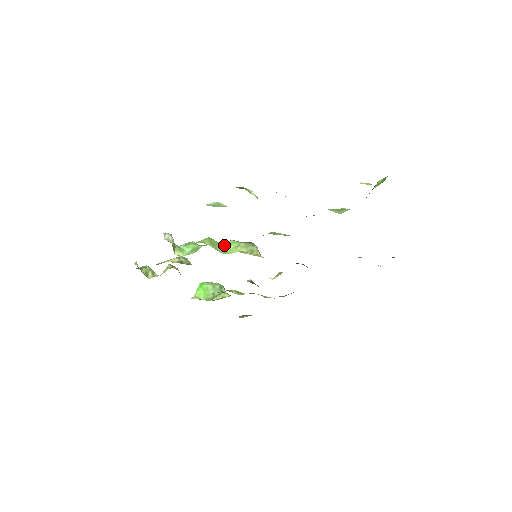
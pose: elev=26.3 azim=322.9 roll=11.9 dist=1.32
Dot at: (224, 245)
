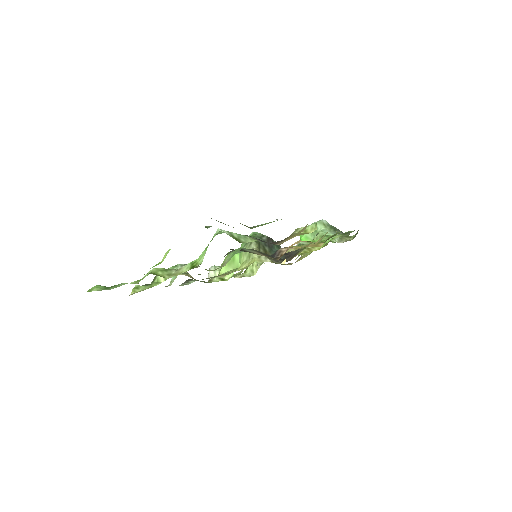
Dot at: (239, 255)
